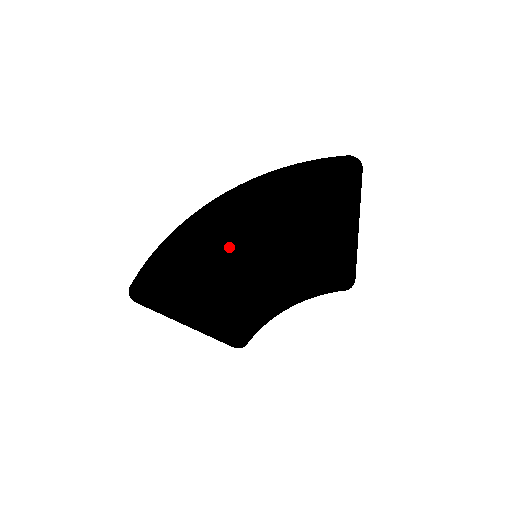
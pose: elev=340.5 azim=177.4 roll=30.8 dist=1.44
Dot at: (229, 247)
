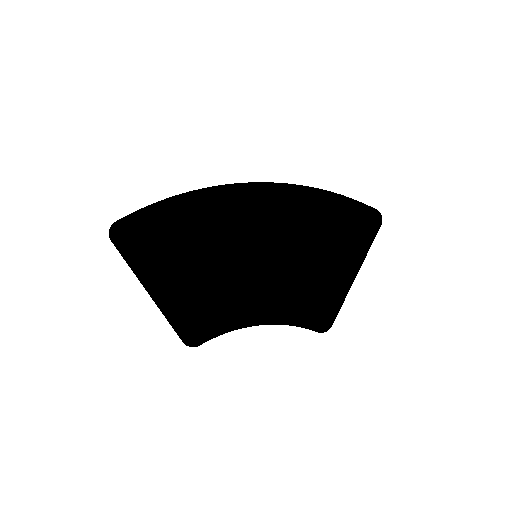
Dot at: (240, 231)
